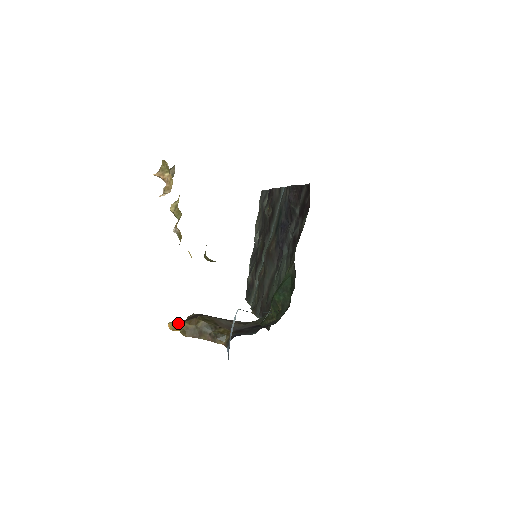
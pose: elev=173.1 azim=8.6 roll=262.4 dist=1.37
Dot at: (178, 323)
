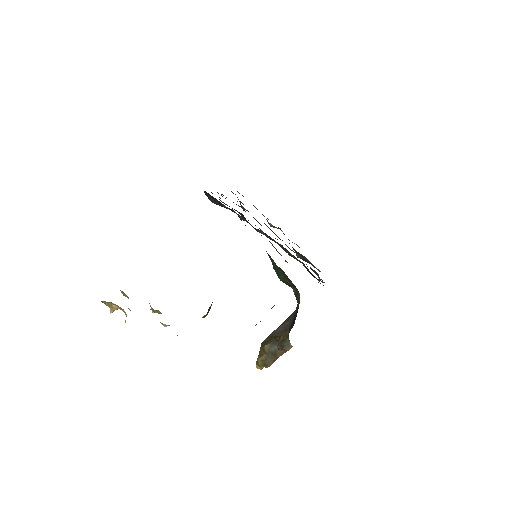
Dot at: (256, 363)
